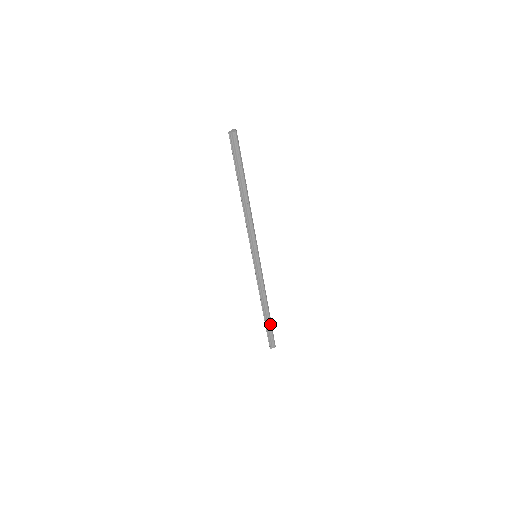
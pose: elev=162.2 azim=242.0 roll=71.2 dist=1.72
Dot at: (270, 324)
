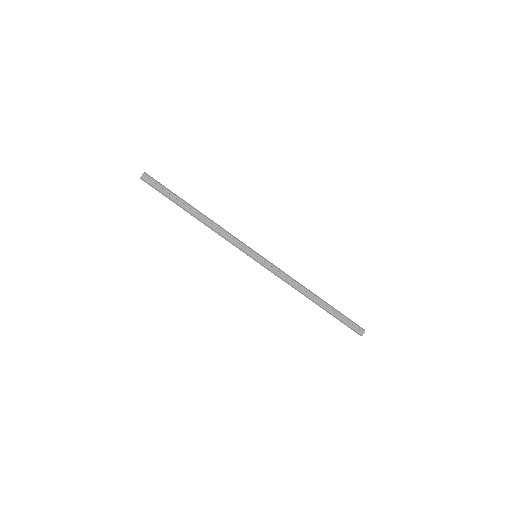
Dot at: (334, 311)
